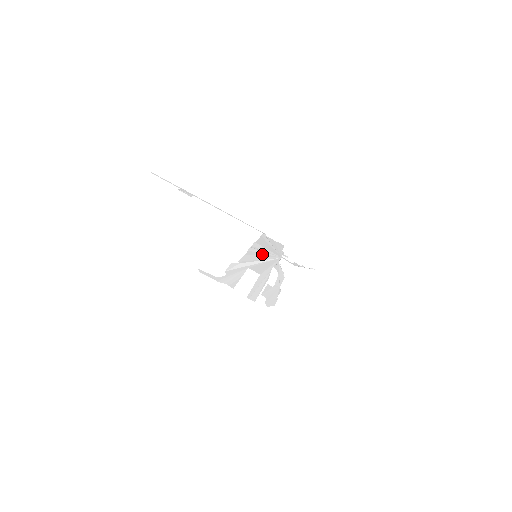
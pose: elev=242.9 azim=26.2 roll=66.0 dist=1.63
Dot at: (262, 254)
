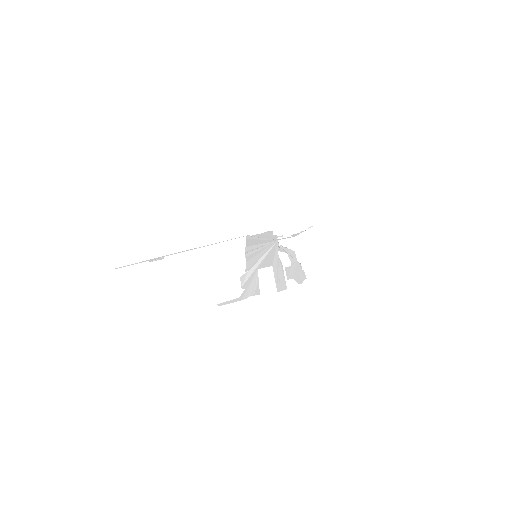
Dot at: (259, 250)
